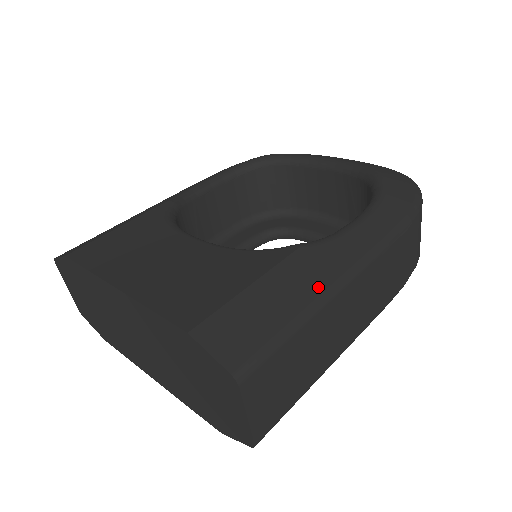
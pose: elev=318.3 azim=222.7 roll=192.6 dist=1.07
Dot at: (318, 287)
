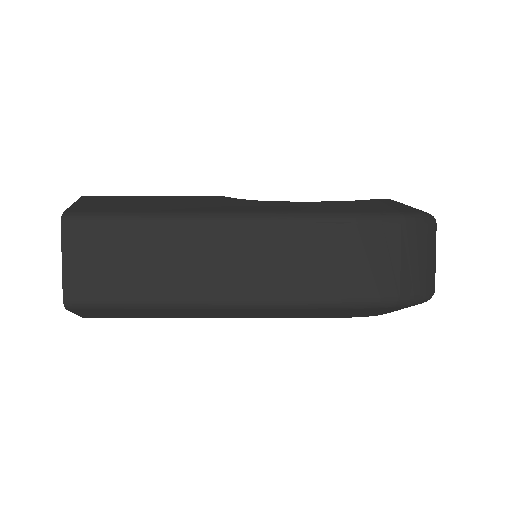
Dot at: (189, 209)
